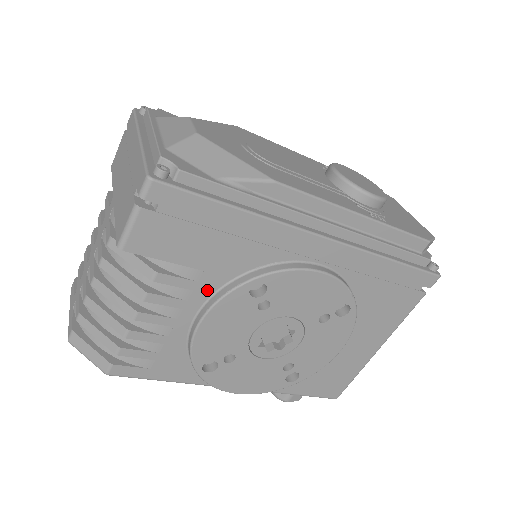
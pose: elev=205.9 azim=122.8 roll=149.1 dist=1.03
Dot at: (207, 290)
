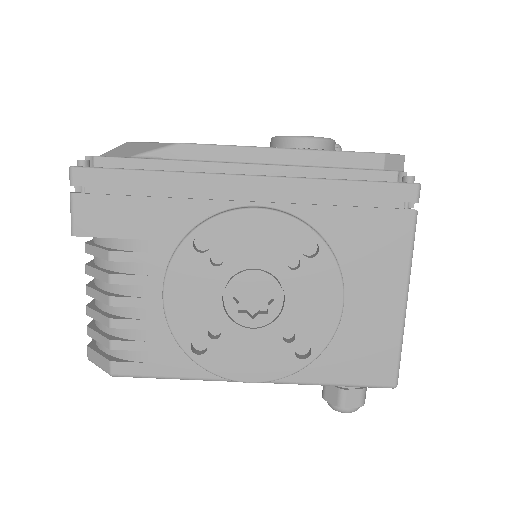
Dot at: (161, 260)
